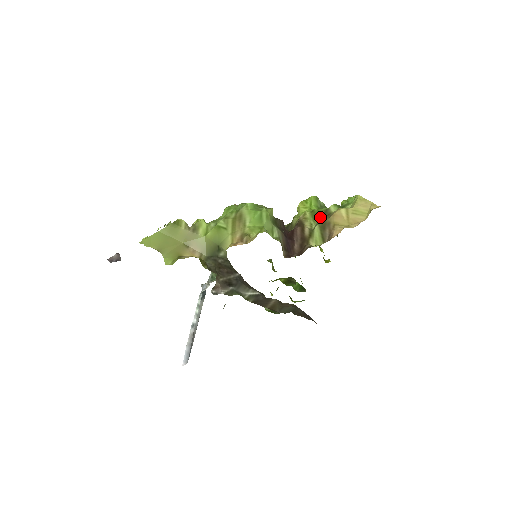
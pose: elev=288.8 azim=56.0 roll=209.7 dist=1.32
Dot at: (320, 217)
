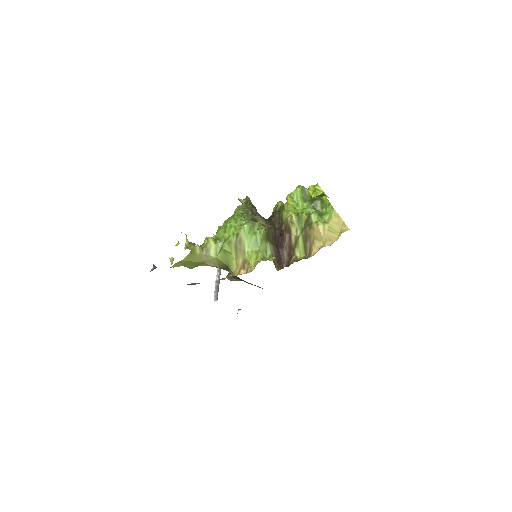
Dot at: (303, 224)
